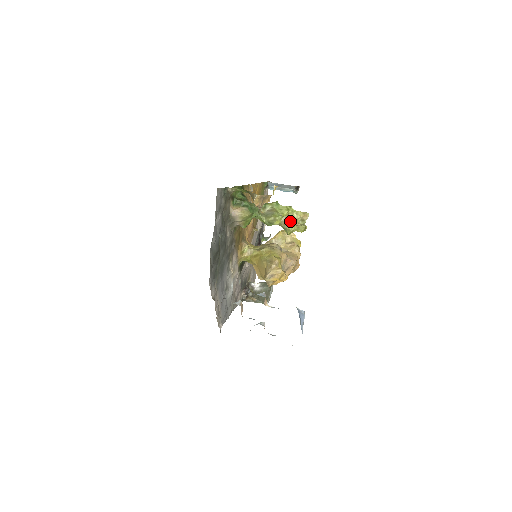
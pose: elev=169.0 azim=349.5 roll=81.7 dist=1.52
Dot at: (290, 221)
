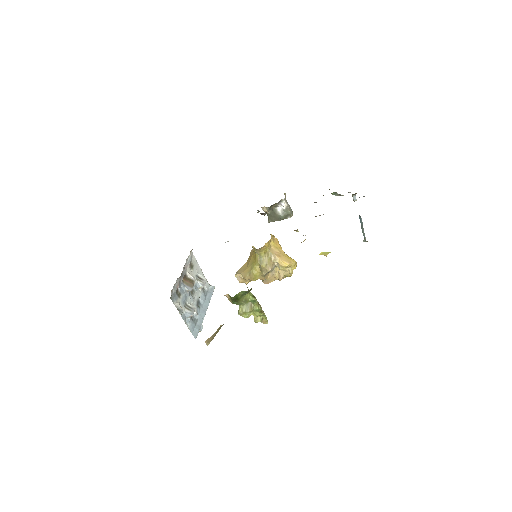
Dot at: occluded
